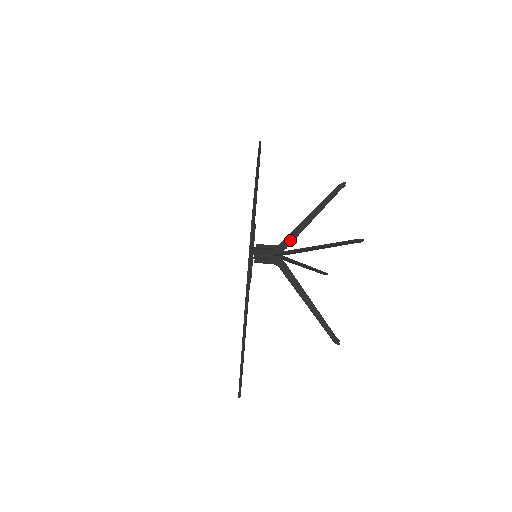
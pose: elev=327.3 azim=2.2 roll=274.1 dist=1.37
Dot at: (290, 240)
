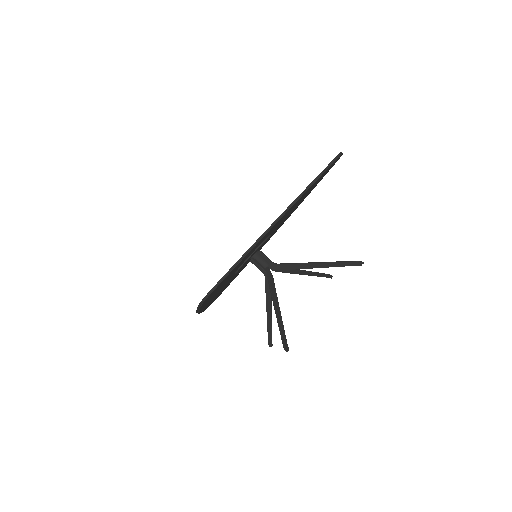
Dot at: (285, 268)
